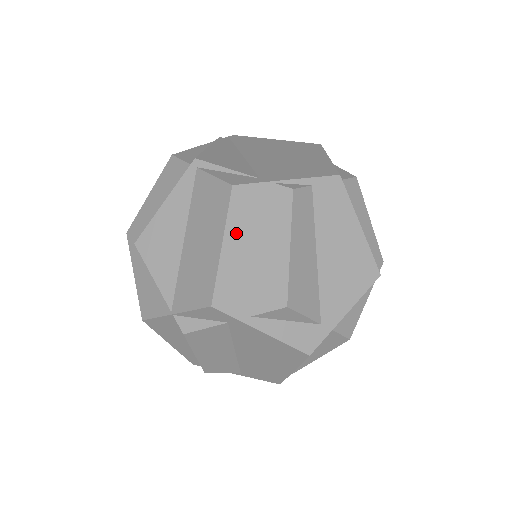
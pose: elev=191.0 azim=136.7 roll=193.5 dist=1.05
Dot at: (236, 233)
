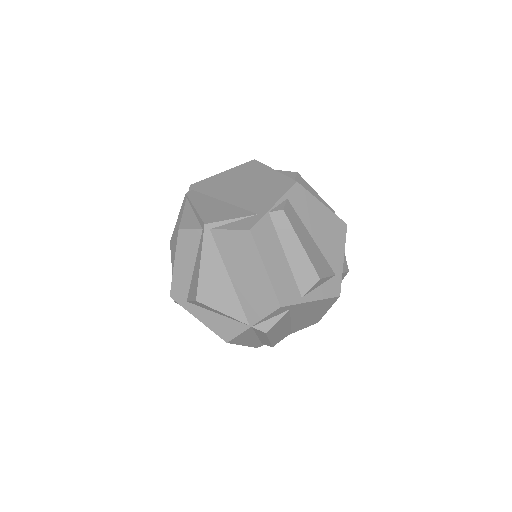
Dot at: (268, 256)
